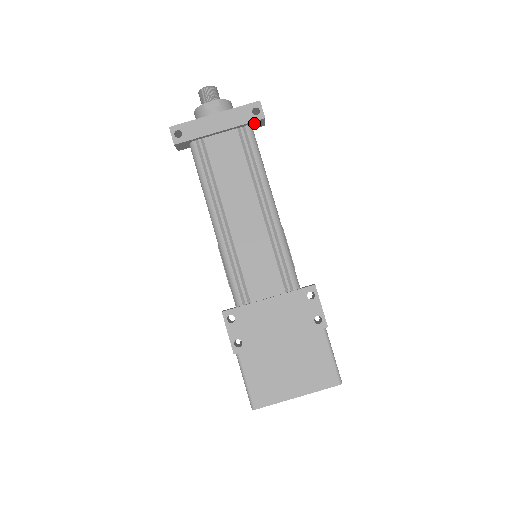
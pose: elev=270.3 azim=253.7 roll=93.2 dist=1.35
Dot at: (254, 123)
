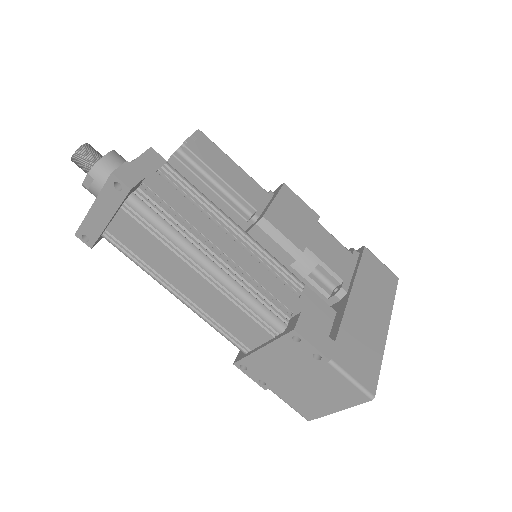
Dot at: (129, 194)
